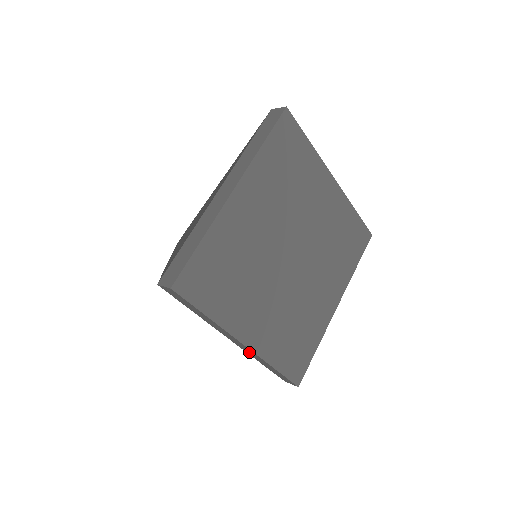
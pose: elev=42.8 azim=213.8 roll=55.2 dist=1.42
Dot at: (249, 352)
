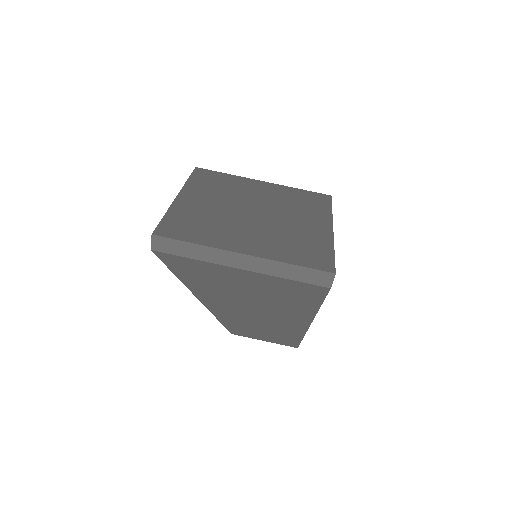
Dot at: (262, 267)
